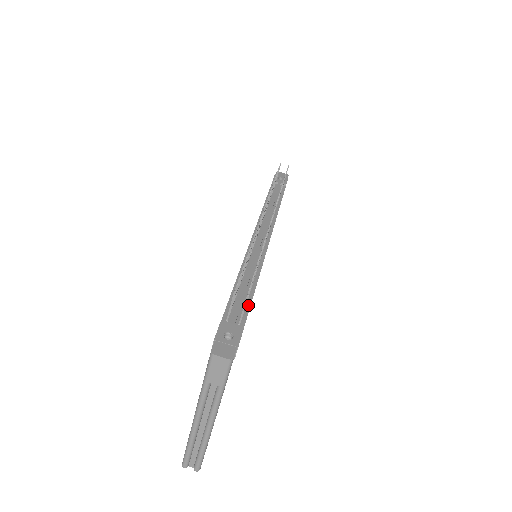
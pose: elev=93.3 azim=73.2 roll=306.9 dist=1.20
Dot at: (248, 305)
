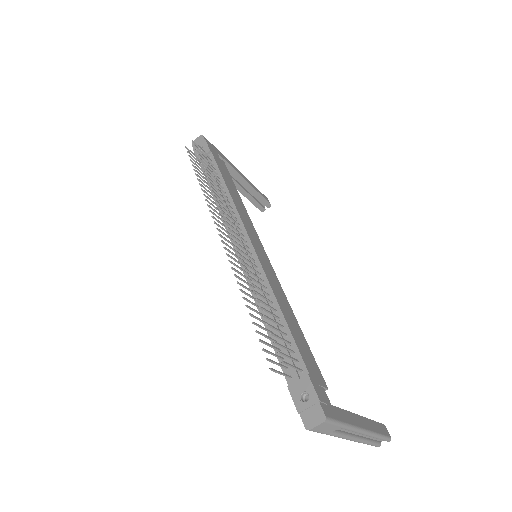
Dot at: (292, 341)
